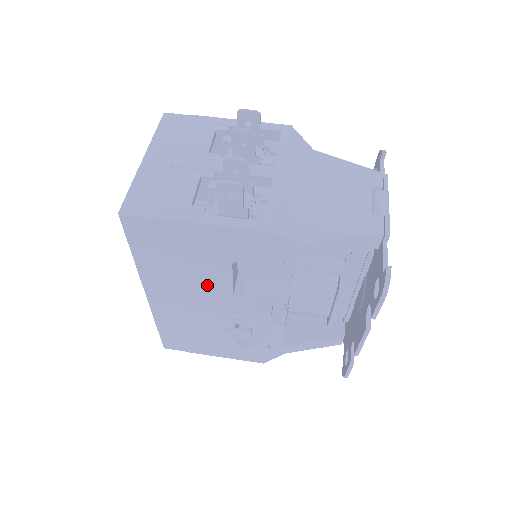
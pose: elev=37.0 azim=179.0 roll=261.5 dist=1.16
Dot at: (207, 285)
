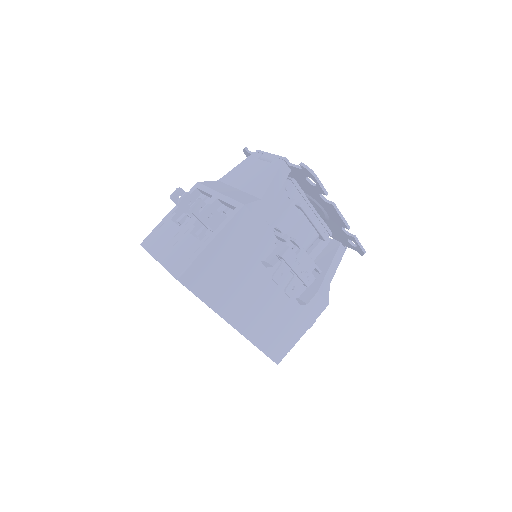
Dot at: (251, 278)
